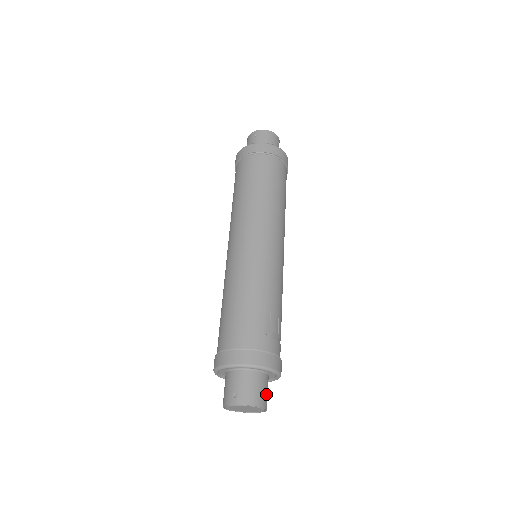
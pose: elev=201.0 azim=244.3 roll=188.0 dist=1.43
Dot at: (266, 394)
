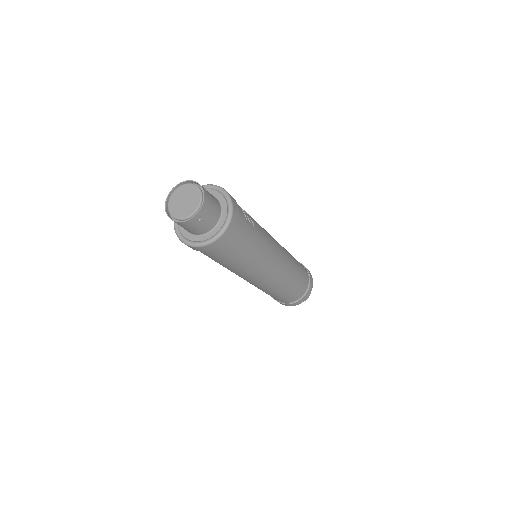
Dot at: (209, 193)
